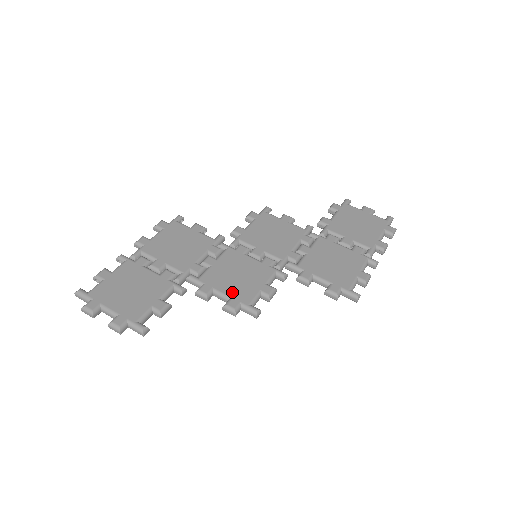
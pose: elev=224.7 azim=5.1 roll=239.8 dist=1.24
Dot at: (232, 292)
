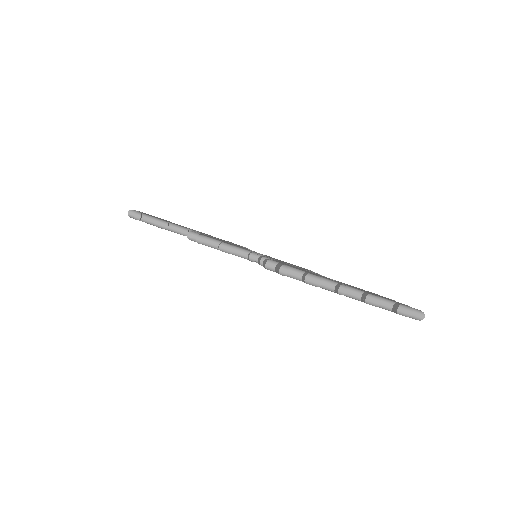
Dot at: occluded
